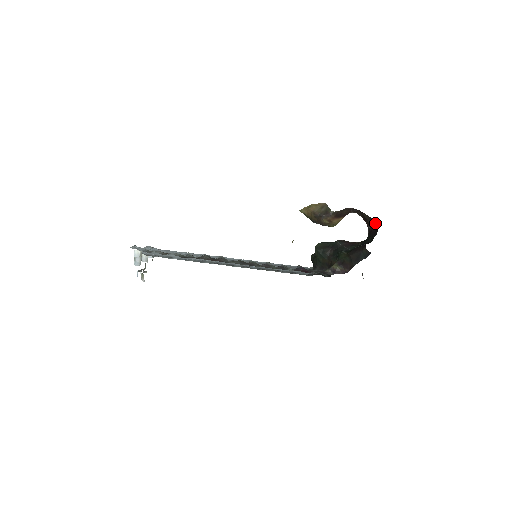
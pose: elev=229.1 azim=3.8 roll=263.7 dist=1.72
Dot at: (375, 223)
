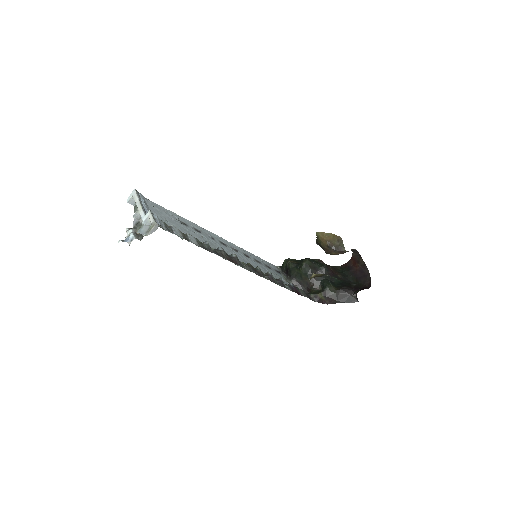
Dot at: (367, 272)
